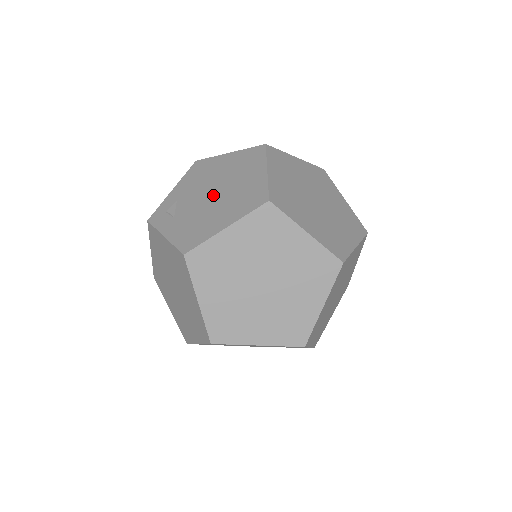
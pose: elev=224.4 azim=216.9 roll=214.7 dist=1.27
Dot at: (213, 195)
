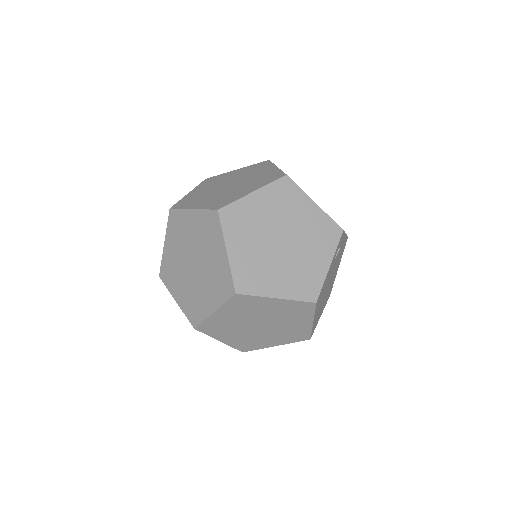
Dot at: occluded
